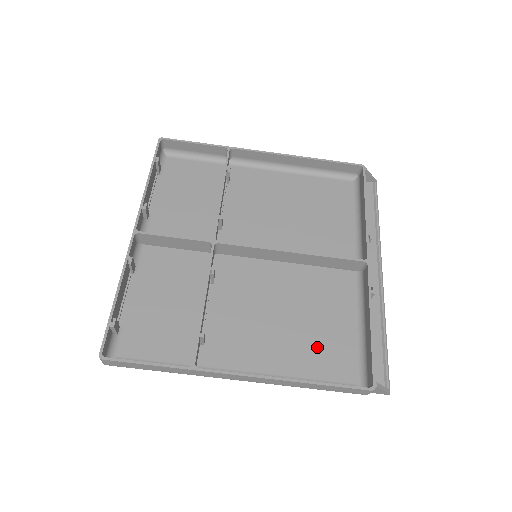
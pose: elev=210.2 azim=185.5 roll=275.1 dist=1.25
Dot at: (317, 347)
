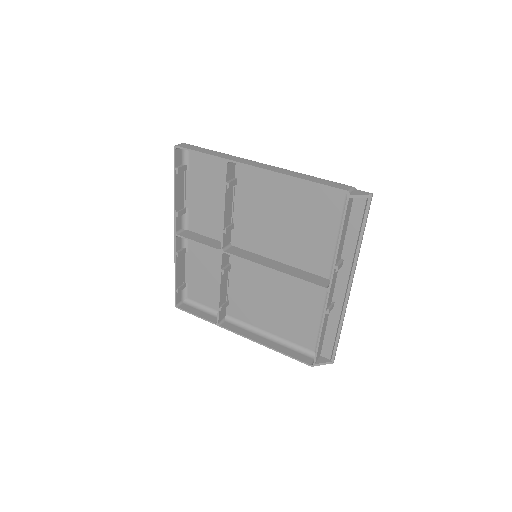
Dot at: (293, 324)
